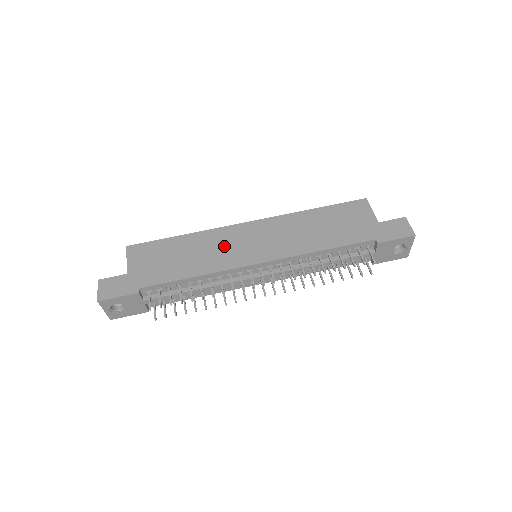
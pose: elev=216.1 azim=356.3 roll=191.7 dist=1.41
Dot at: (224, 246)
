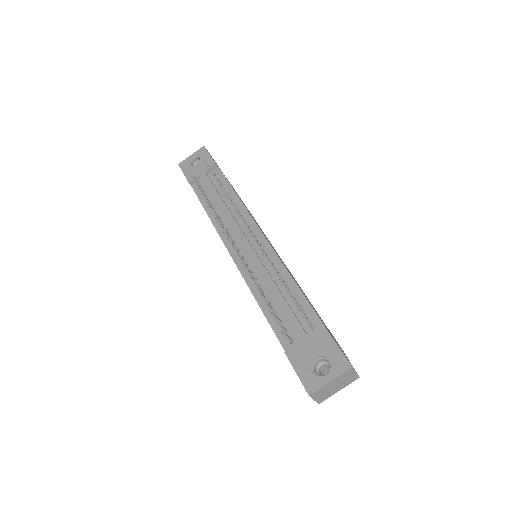
Dot at: occluded
